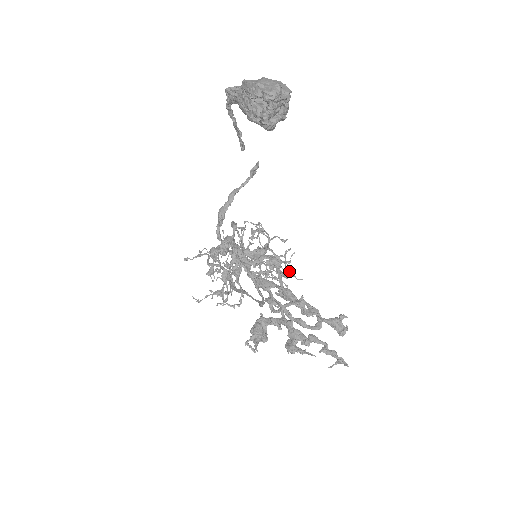
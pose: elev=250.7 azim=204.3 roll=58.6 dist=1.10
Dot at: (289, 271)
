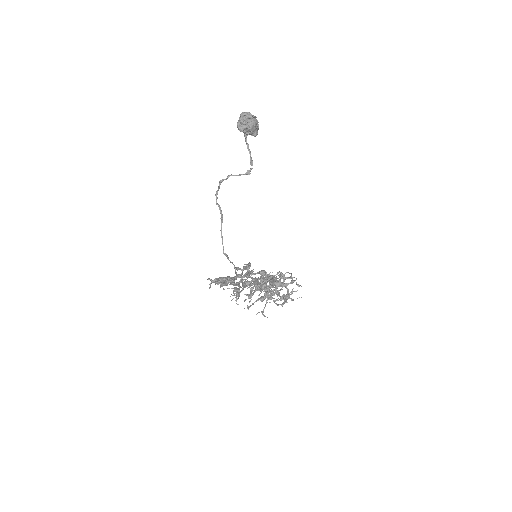
Dot at: (286, 300)
